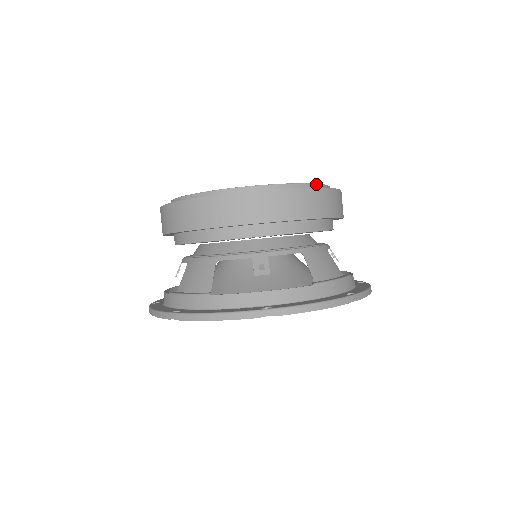
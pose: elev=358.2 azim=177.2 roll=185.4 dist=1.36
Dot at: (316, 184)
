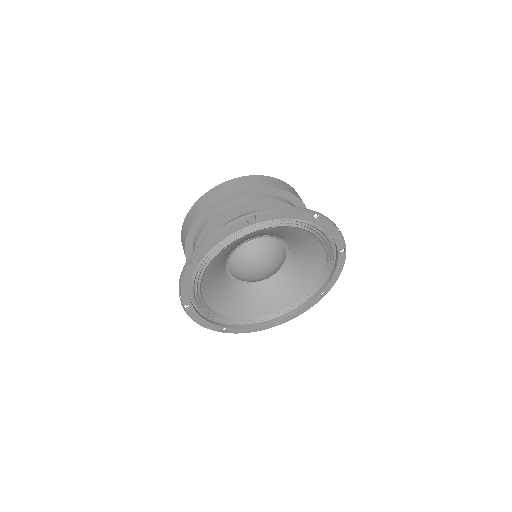
Dot at: occluded
